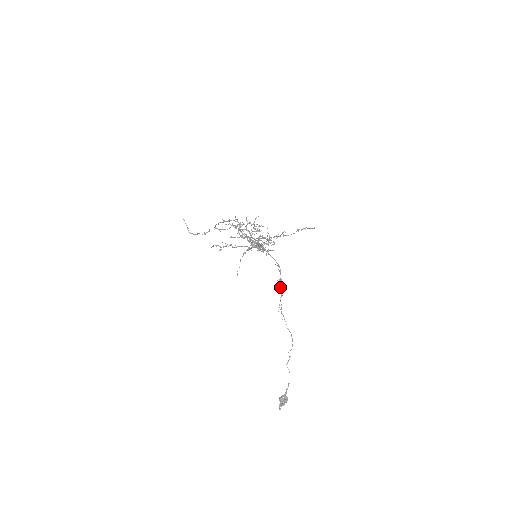
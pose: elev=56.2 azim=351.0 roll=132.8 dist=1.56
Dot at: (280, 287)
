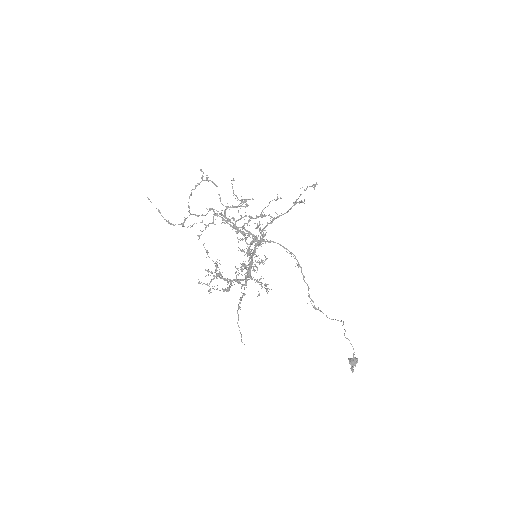
Dot at: occluded
